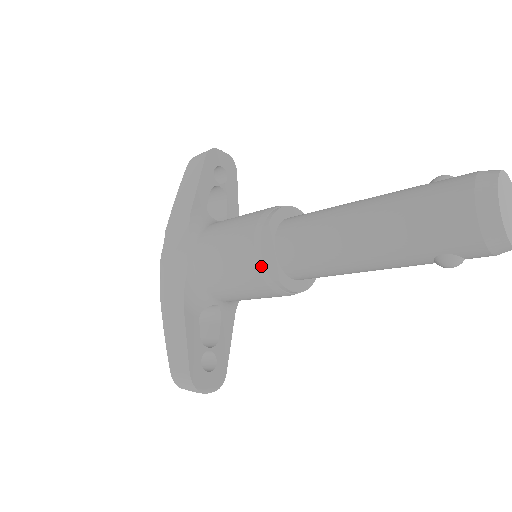
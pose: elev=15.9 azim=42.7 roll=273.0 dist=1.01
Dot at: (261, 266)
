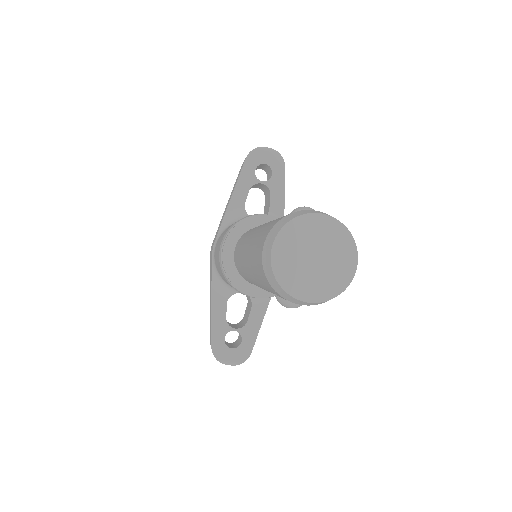
Dot at: (223, 272)
